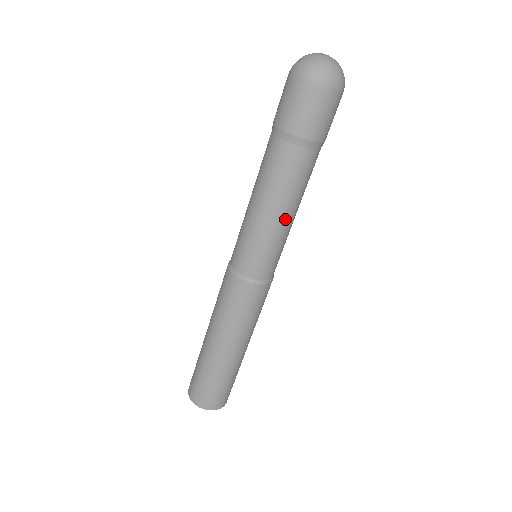
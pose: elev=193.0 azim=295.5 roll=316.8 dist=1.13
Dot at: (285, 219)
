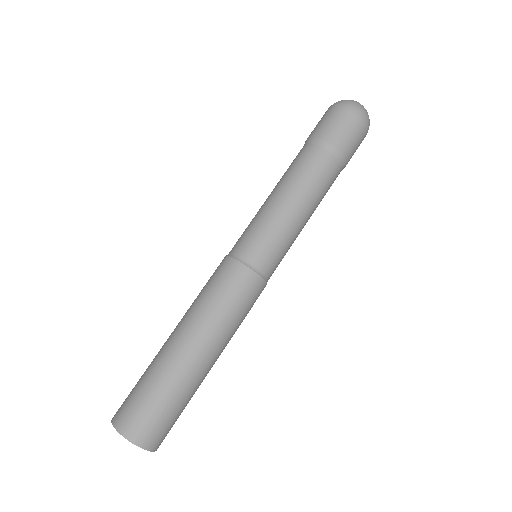
Dot at: (300, 214)
